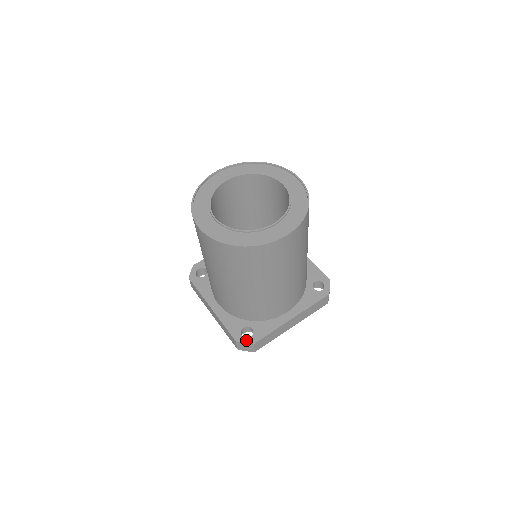
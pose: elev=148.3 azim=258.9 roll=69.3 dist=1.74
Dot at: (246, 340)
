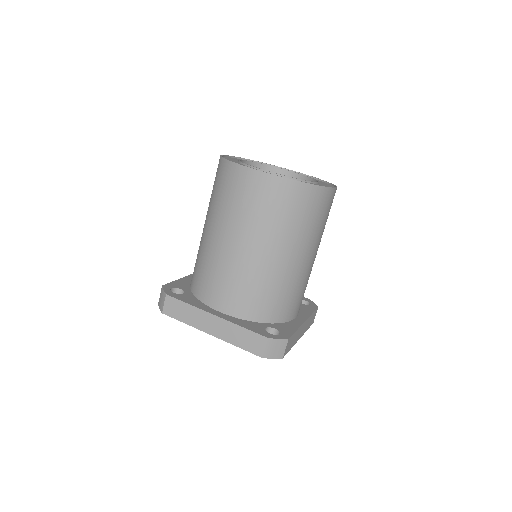
Dot at: (278, 336)
